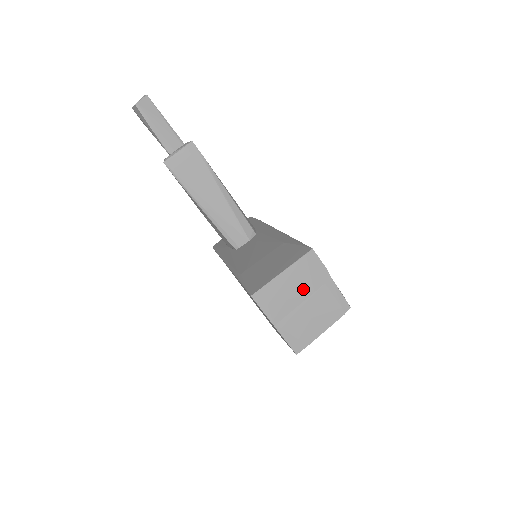
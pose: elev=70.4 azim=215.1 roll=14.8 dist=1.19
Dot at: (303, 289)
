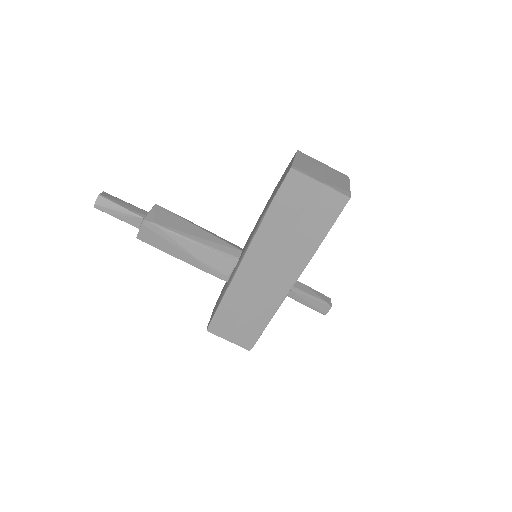
Dot at: (314, 166)
